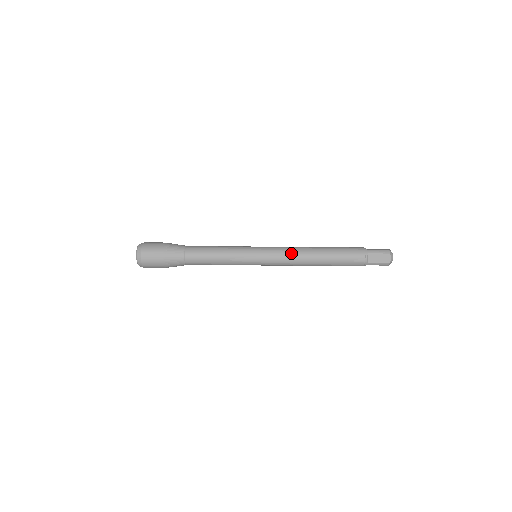
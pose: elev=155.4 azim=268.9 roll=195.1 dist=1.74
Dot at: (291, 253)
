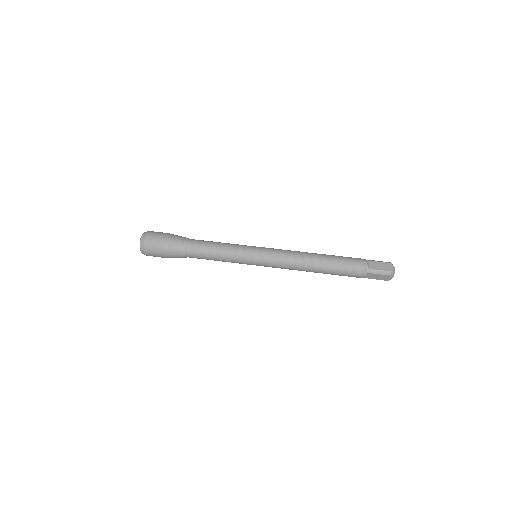
Dot at: (289, 264)
